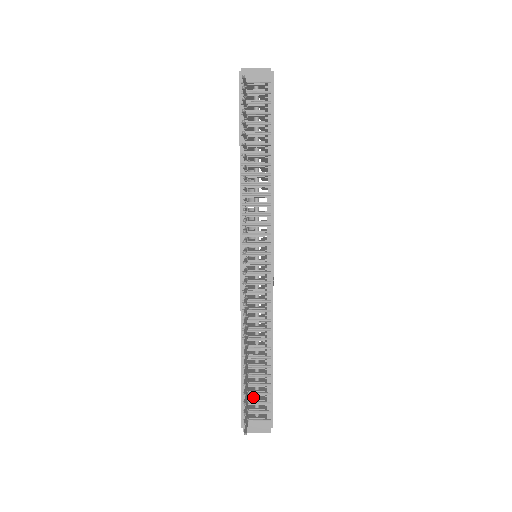
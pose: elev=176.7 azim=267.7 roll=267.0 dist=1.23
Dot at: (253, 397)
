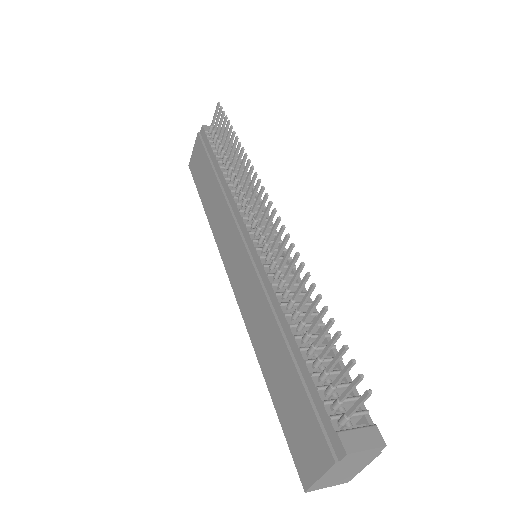
Dot at: occluded
